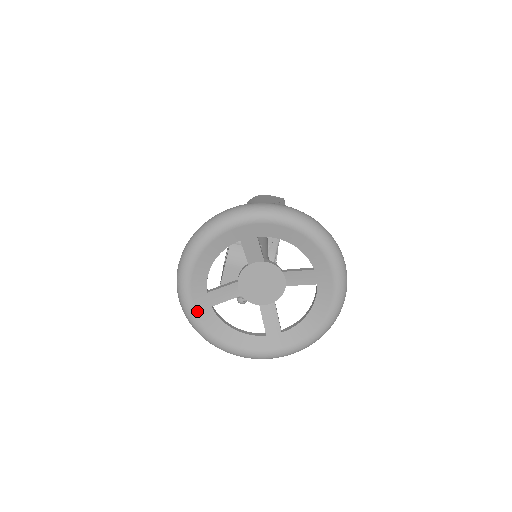
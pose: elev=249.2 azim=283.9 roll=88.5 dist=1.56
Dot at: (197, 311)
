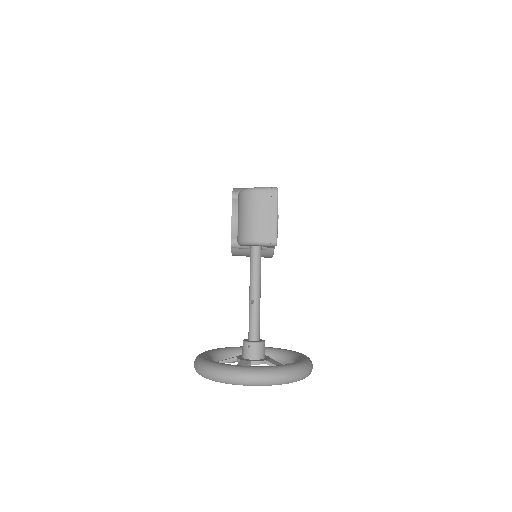
Dot at: occluded
